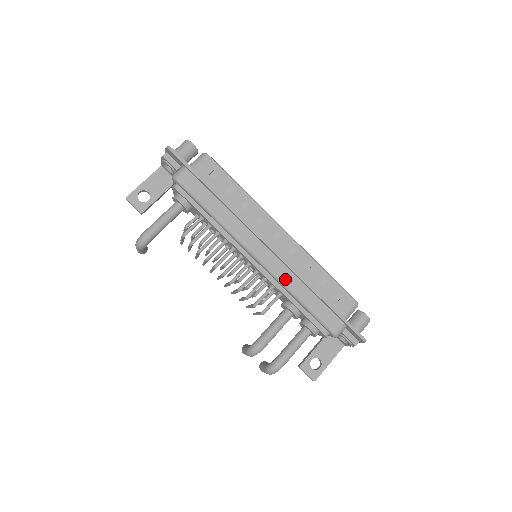
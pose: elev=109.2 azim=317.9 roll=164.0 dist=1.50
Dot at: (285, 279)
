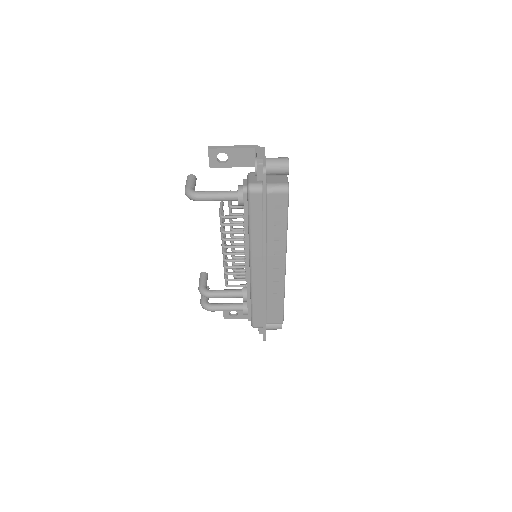
Dot at: (255, 290)
